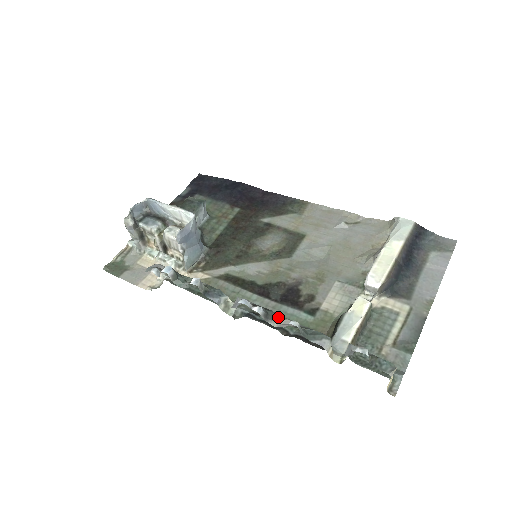
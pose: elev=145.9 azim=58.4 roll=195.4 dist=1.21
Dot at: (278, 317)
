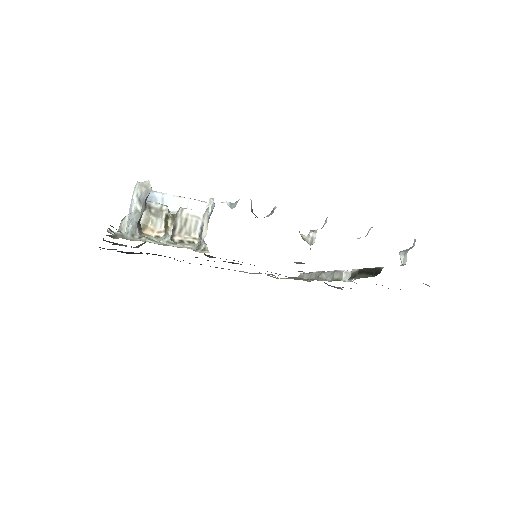
Dot at: occluded
